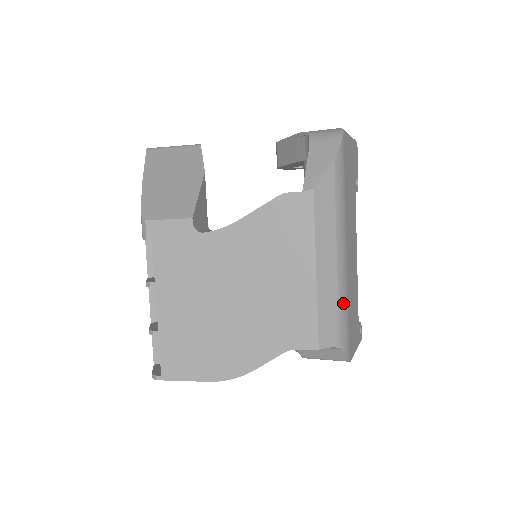
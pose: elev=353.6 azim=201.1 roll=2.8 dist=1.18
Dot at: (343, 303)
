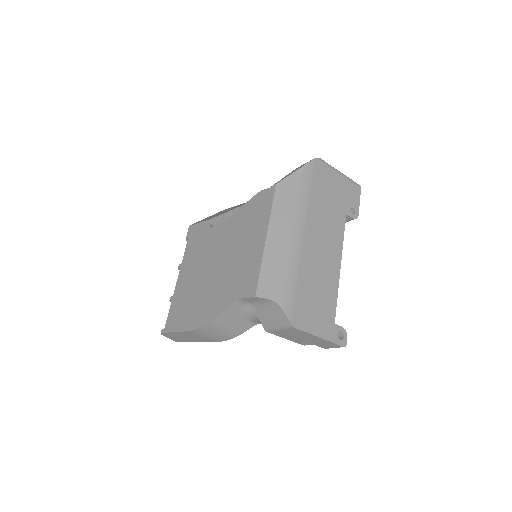
Dot at: (289, 269)
